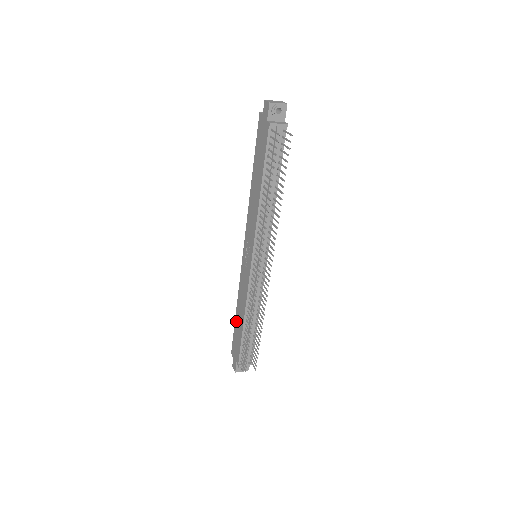
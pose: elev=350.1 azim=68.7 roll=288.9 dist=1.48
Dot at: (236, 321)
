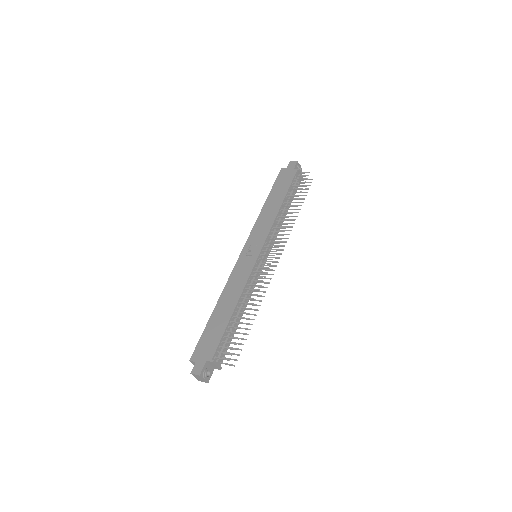
Dot at: (213, 317)
